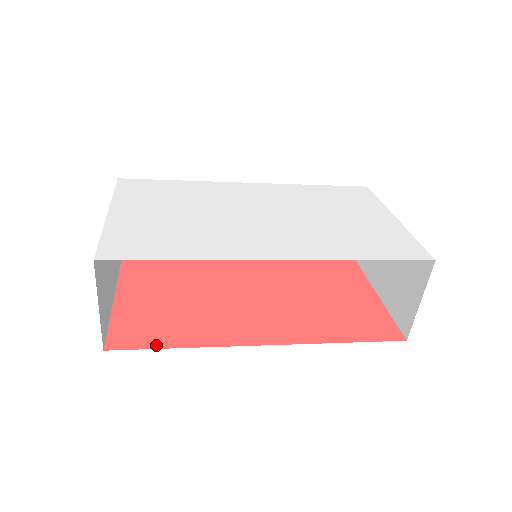
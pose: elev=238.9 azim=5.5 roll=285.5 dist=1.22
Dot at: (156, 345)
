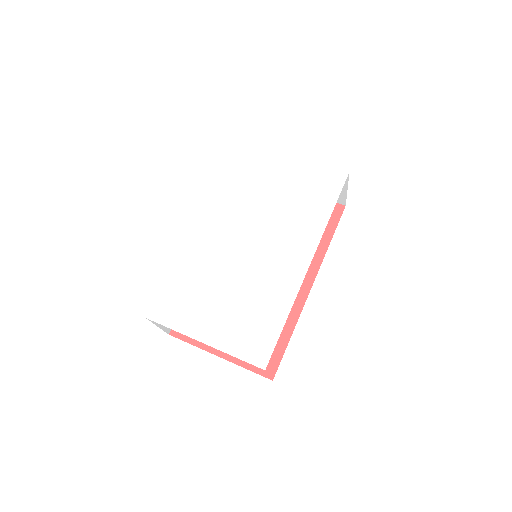
Dot at: (282, 349)
